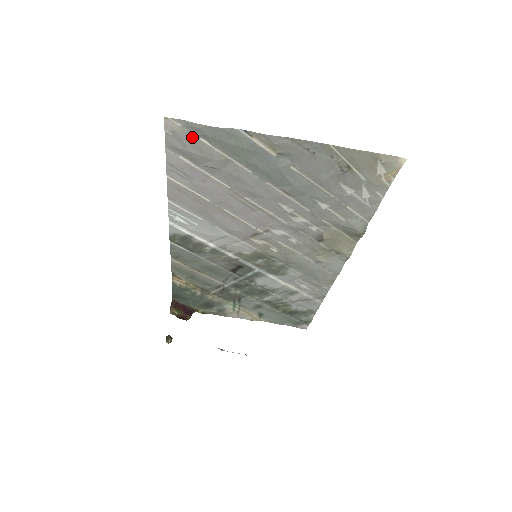
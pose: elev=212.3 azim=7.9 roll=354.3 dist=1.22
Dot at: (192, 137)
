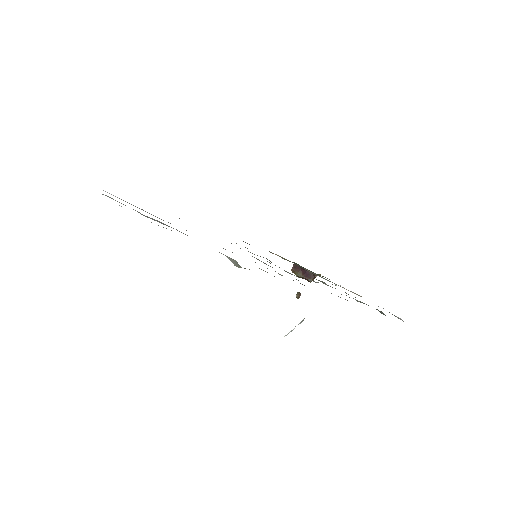
Dot at: occluded
